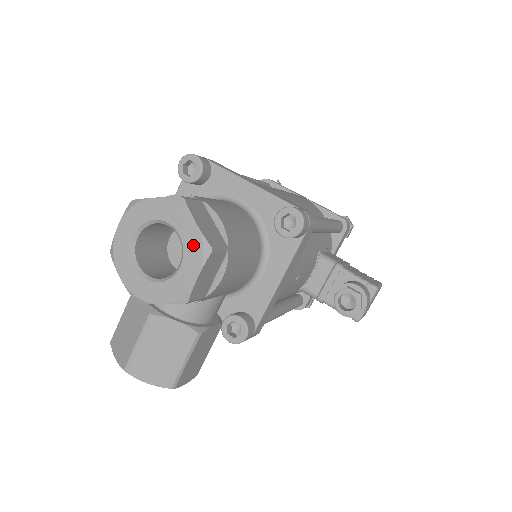
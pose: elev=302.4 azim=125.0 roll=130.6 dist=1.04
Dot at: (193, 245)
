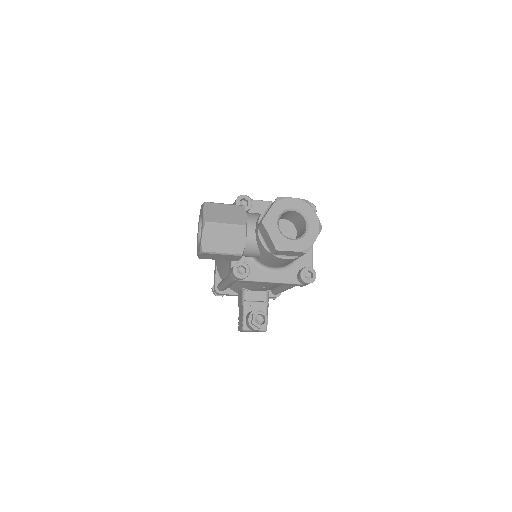
Dot at: (306, 243)
